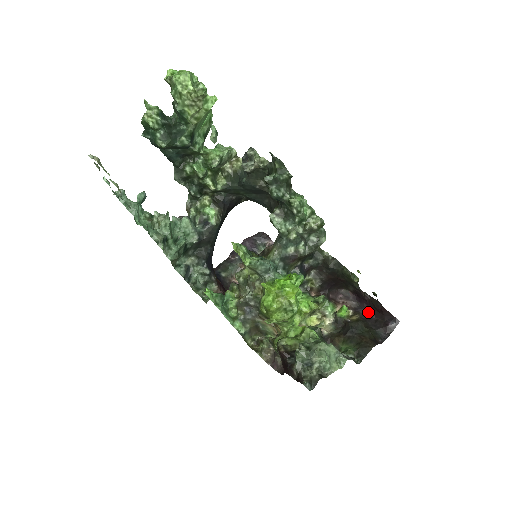
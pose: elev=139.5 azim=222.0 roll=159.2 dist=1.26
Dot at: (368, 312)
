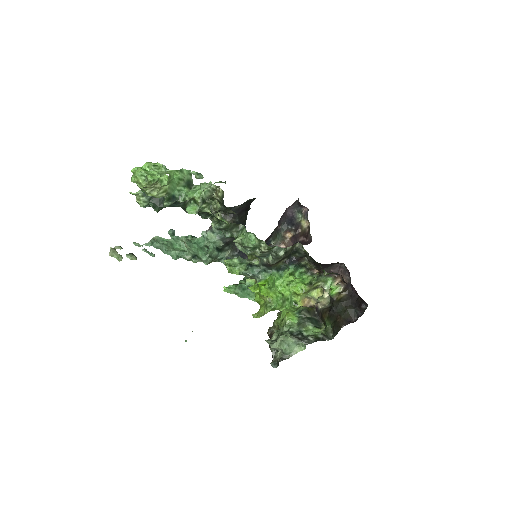
Dot at: (353, 290)
